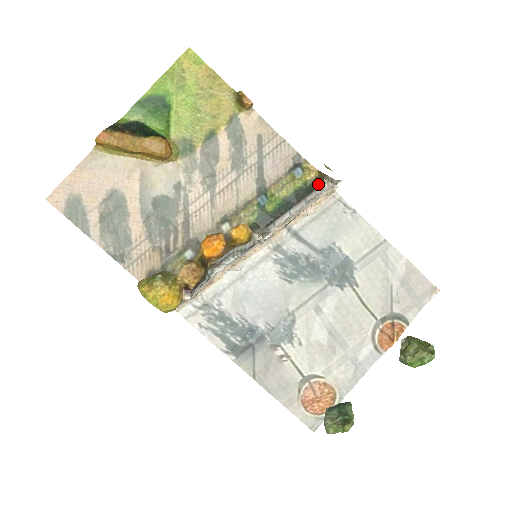
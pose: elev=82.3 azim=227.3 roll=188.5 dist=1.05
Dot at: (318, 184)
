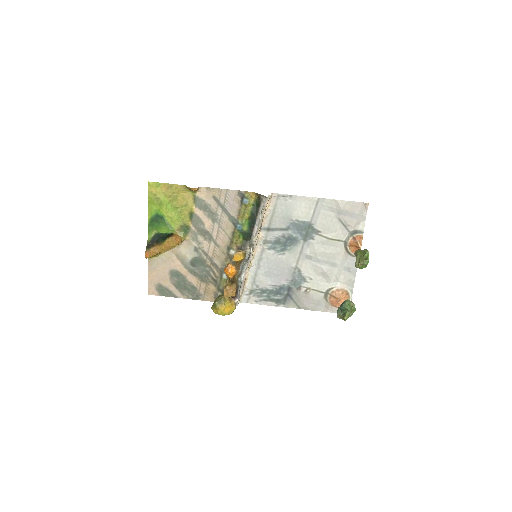
Dot at: (260, 200)
